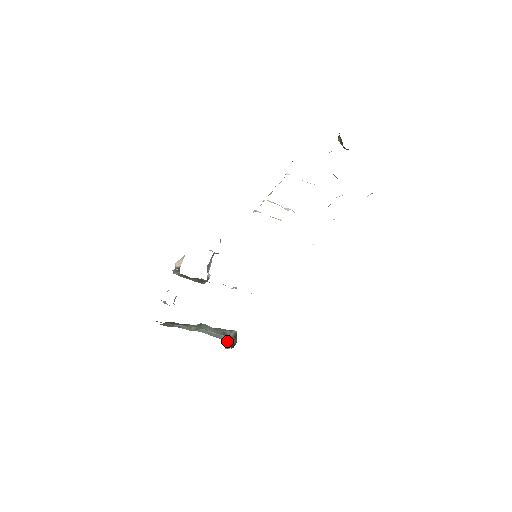
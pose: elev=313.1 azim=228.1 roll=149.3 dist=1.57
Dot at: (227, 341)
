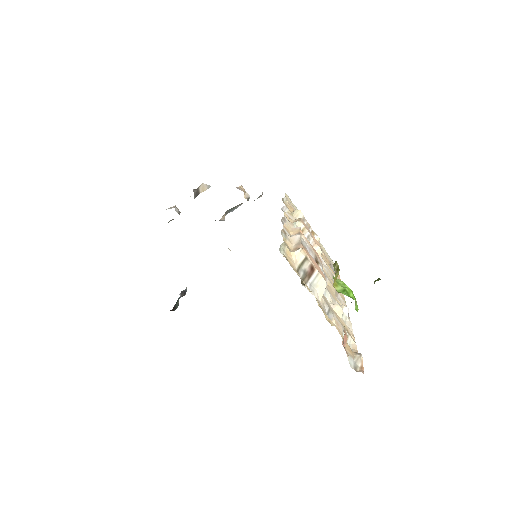
Dot at: (184, 291)
